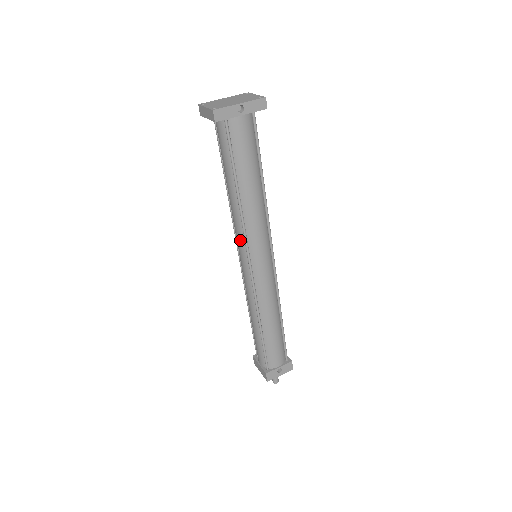
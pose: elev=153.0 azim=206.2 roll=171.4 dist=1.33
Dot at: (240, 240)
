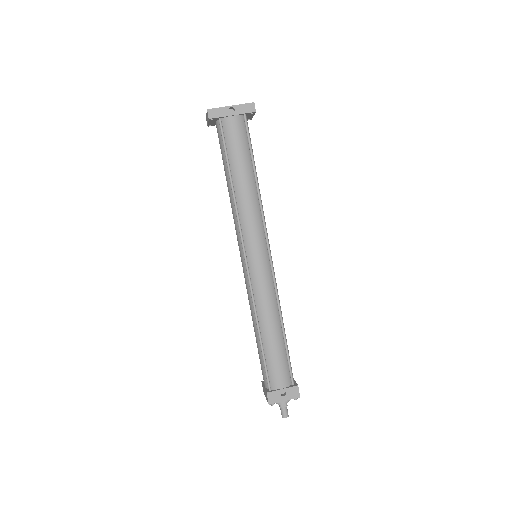
Dot at: (237, 234)
